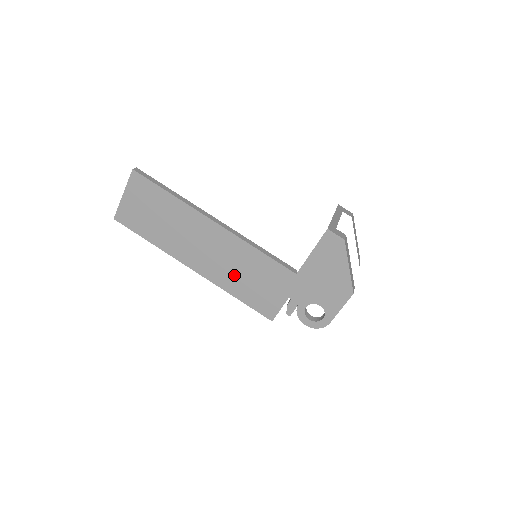
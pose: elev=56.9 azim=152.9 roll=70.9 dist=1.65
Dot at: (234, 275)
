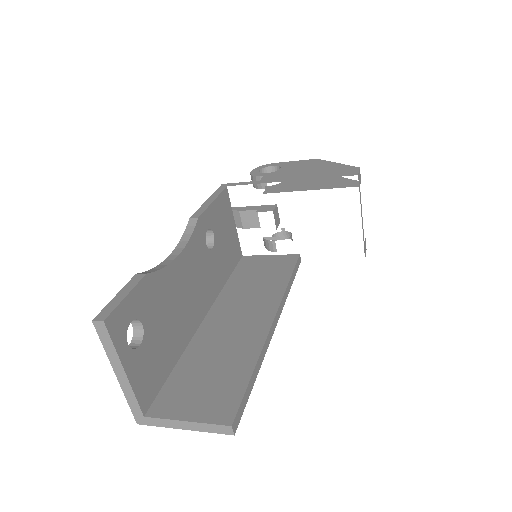
Dot at: occluded
